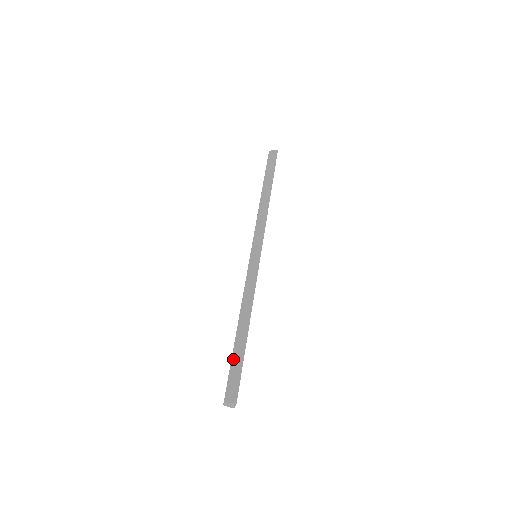
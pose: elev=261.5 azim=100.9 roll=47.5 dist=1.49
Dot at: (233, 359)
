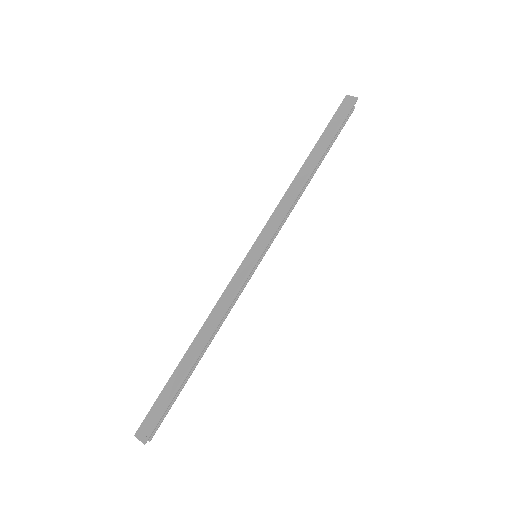
Dot at: (166, 387)
